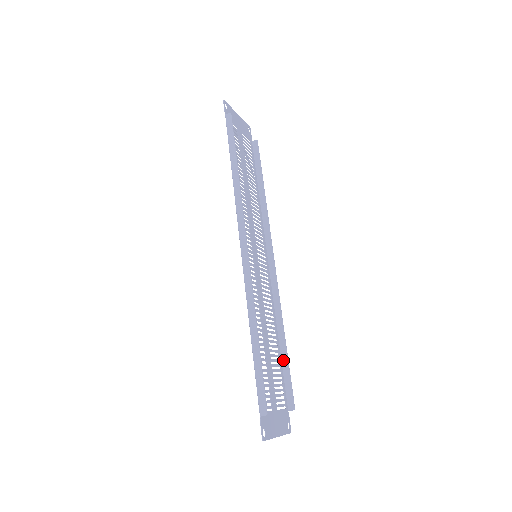
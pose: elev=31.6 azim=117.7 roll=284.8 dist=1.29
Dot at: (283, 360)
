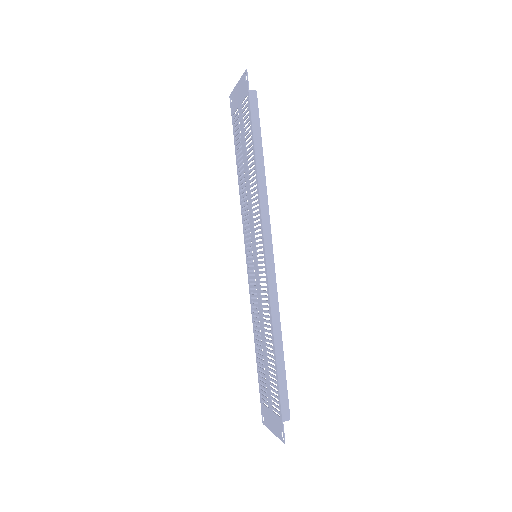
Dot at: (258, 357)
